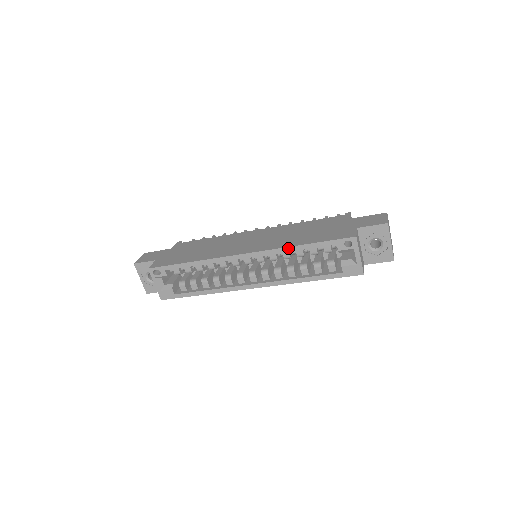
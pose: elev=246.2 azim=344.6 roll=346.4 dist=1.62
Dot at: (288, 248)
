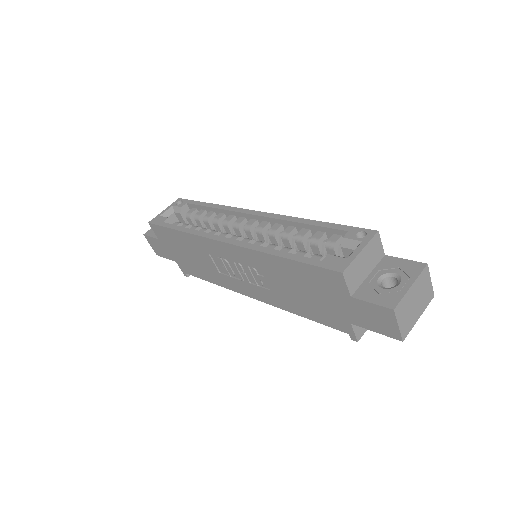
Dot at: (298, 219)
